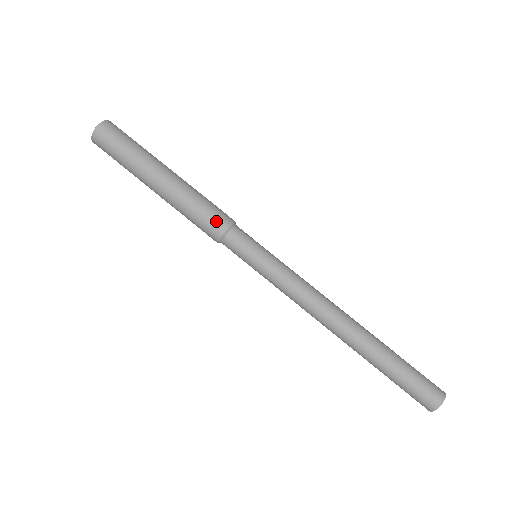
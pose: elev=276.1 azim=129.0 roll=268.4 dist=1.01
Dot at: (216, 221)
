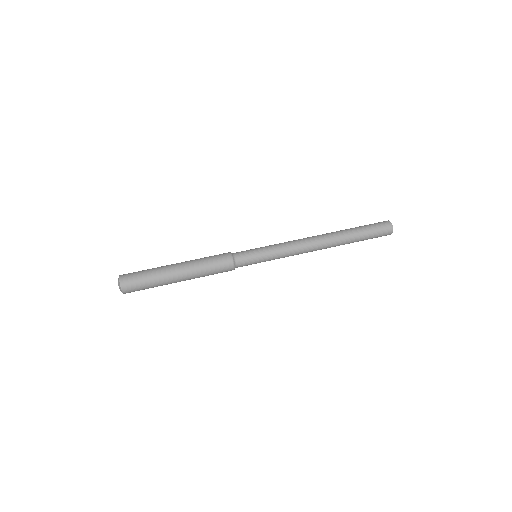
Dot at: (222, 254)
